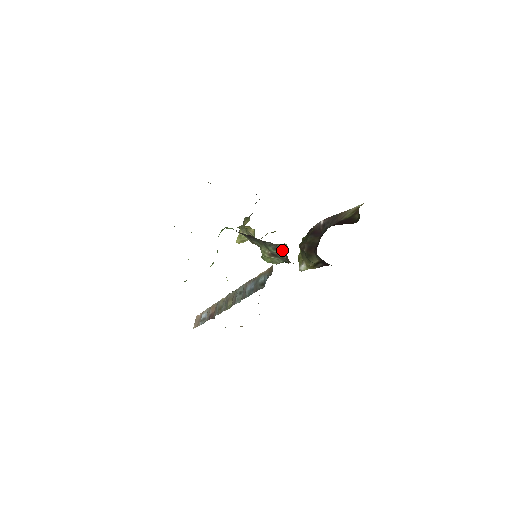
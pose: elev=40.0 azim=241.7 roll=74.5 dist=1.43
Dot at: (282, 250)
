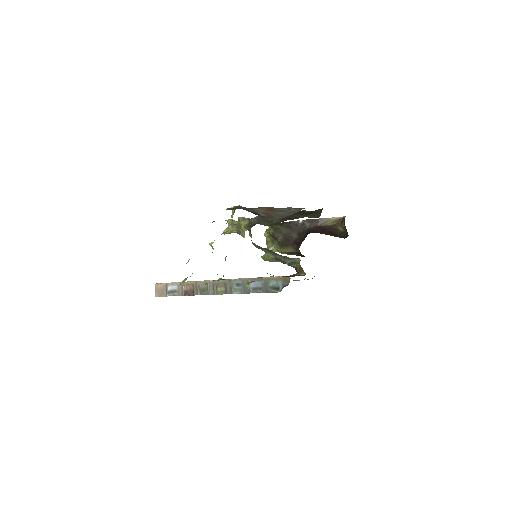
Dot at: (292, 260)
